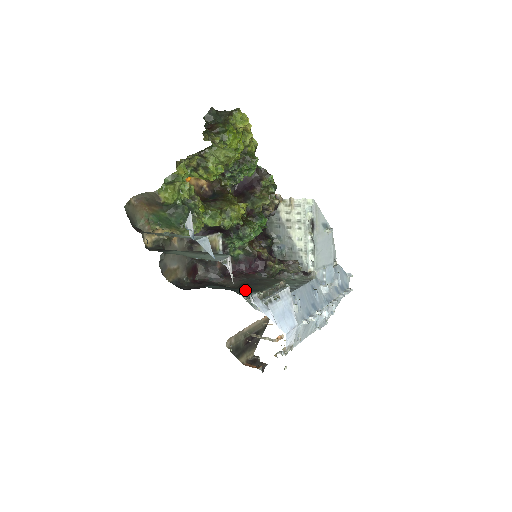
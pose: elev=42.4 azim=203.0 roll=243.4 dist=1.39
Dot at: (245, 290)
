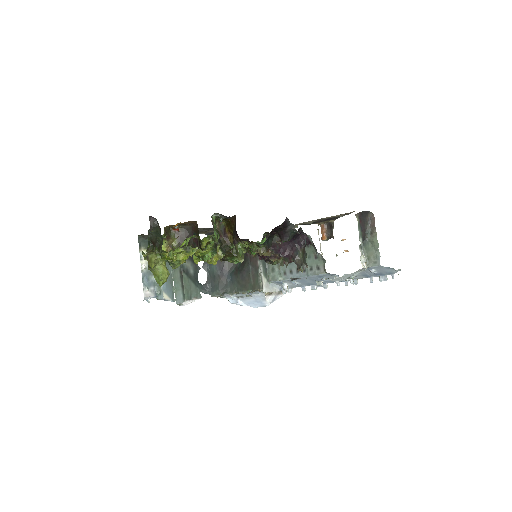
Dot at: (218, 293)
